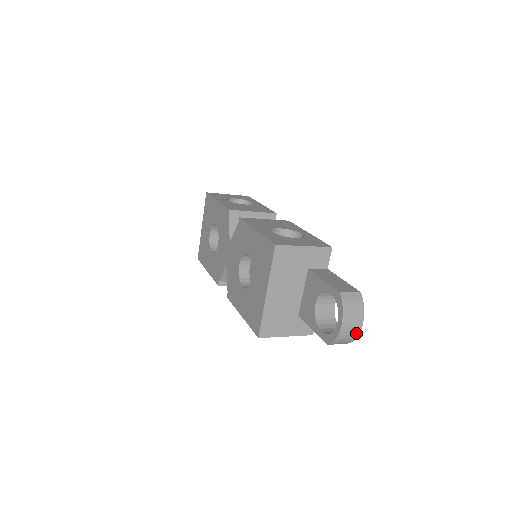
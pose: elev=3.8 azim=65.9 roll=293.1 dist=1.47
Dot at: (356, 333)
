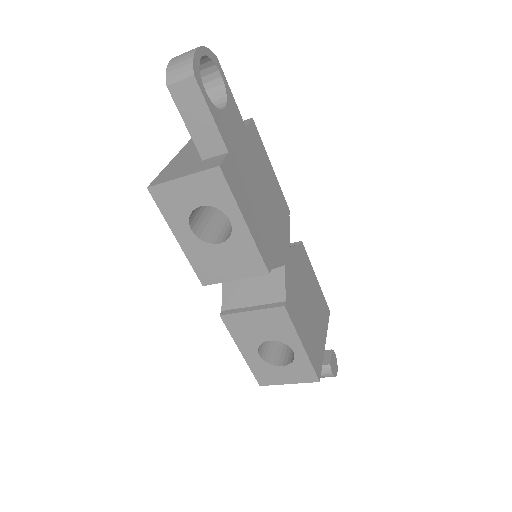
Dot at: (191, 54)
